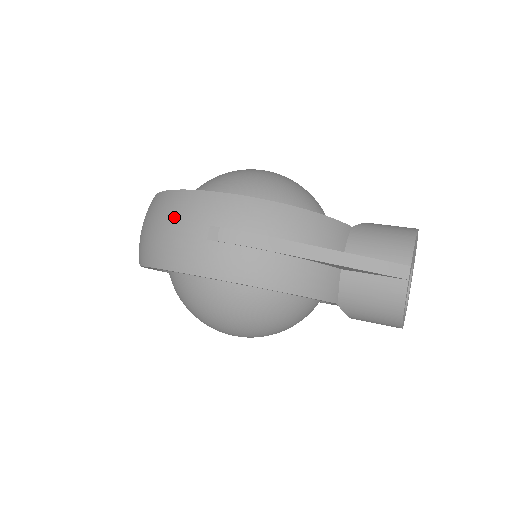
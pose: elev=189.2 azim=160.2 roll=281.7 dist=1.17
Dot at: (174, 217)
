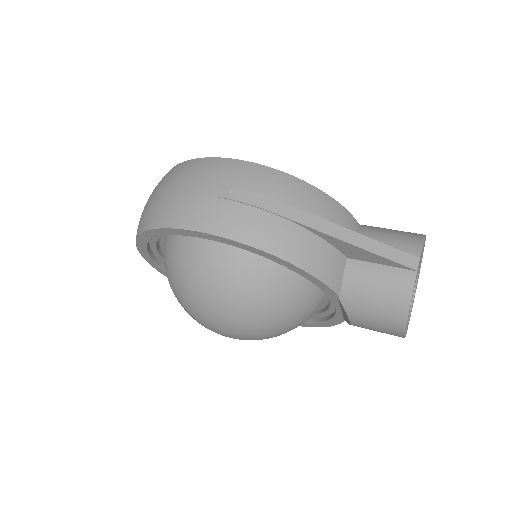
Dot at: (186, 178)
